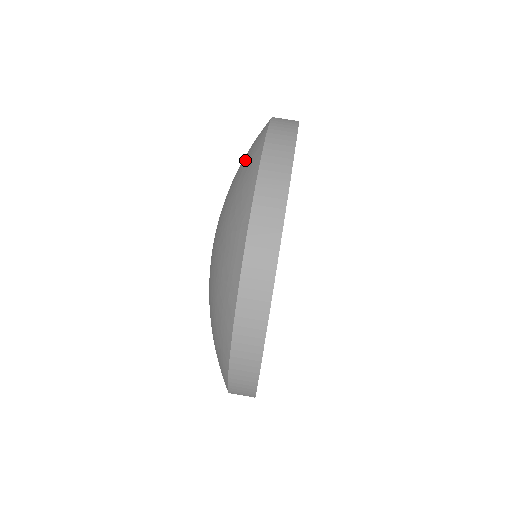
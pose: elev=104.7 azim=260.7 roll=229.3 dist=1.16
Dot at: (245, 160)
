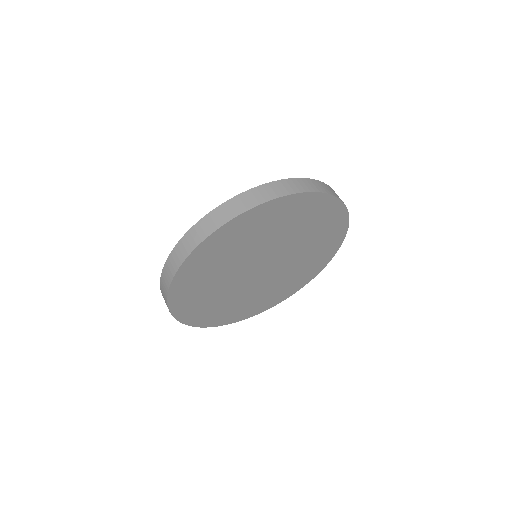
Dot at: occluded
